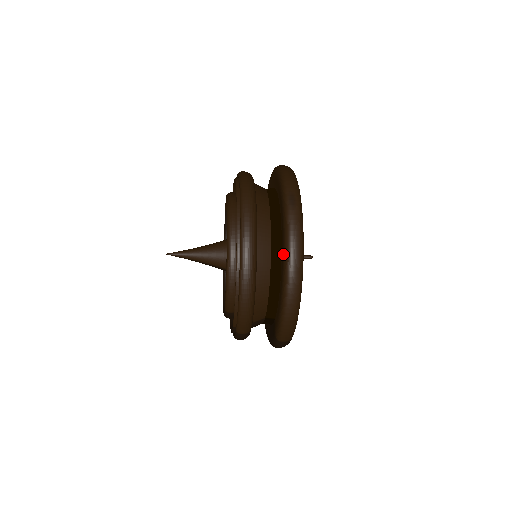
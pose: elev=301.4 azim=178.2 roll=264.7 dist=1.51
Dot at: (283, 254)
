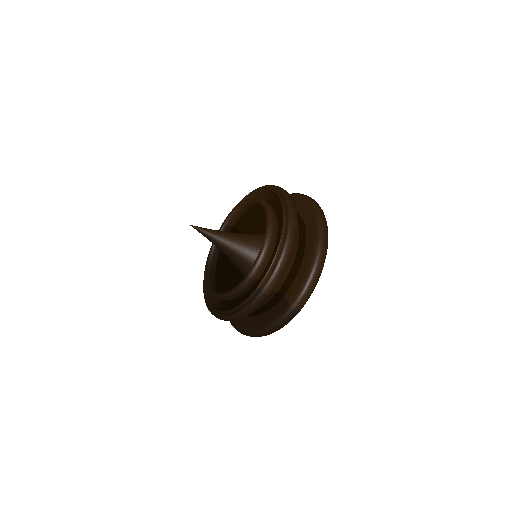
Dot at: (315, 230)
